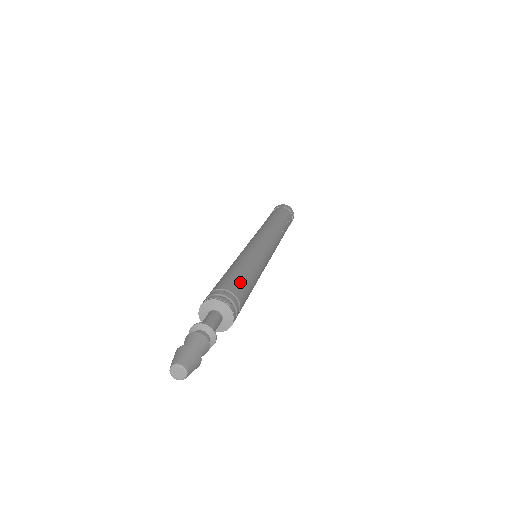
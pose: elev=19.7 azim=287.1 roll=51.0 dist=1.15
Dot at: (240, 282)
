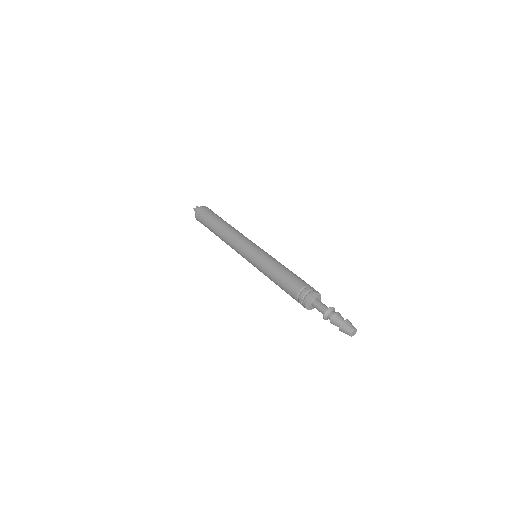
Dot at: occluded
